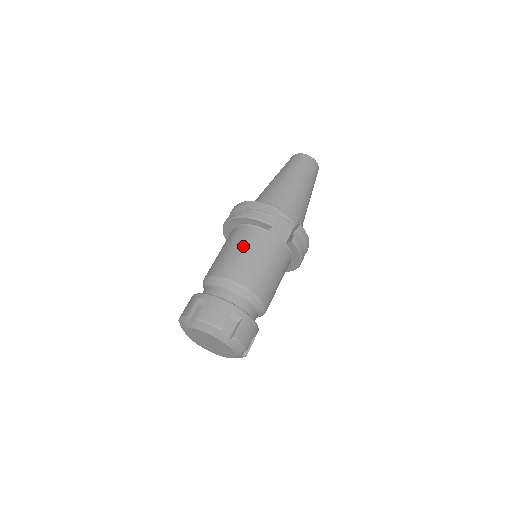
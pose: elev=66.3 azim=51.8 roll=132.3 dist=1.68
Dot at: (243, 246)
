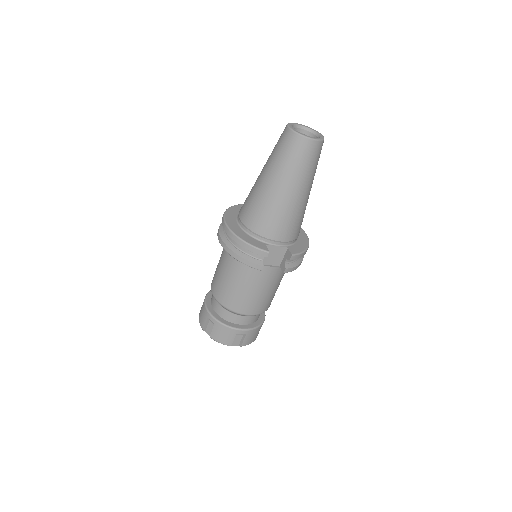
Dot at: (237, 279)
